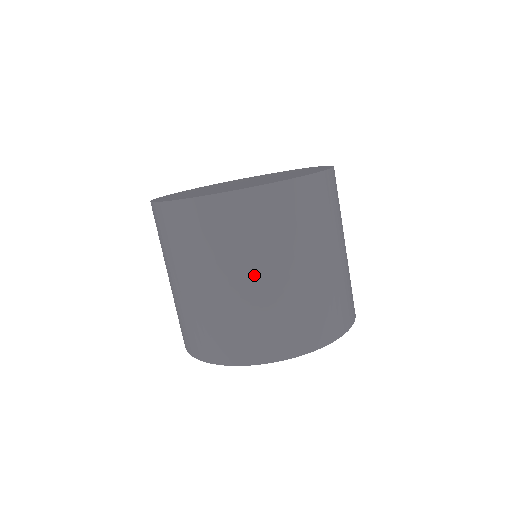
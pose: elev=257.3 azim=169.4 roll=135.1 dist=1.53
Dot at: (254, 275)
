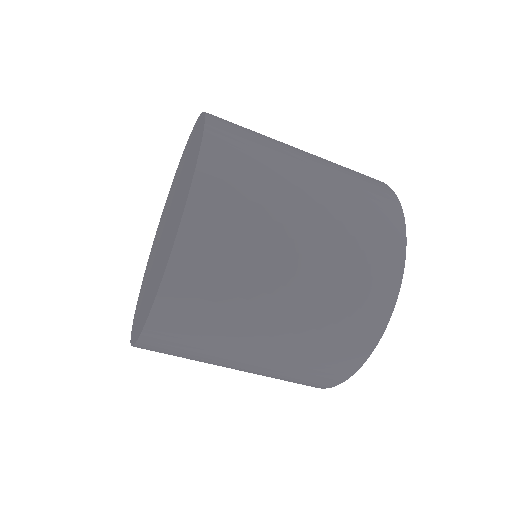
Dot at: occluded
